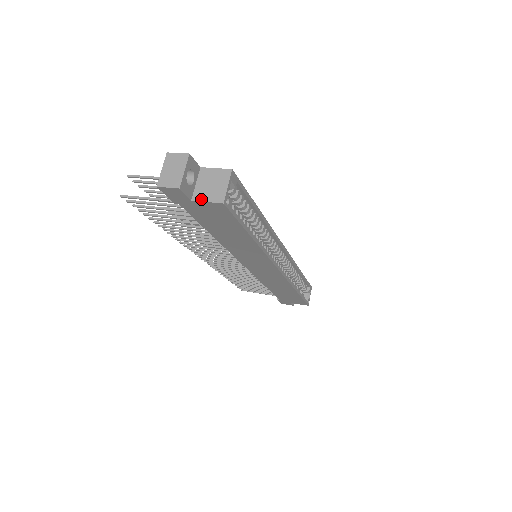
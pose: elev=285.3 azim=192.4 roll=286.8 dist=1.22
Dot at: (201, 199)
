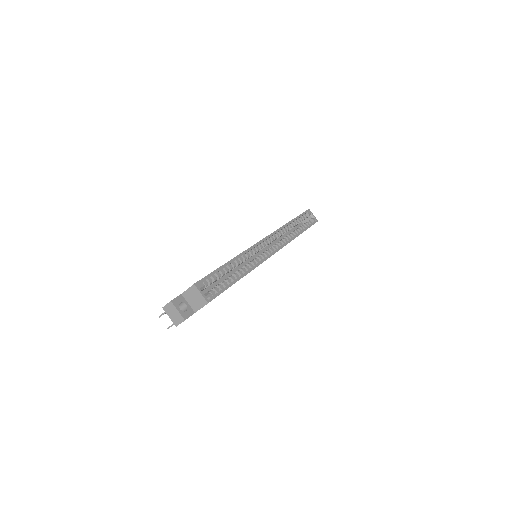
Dot at: (198, 309)
